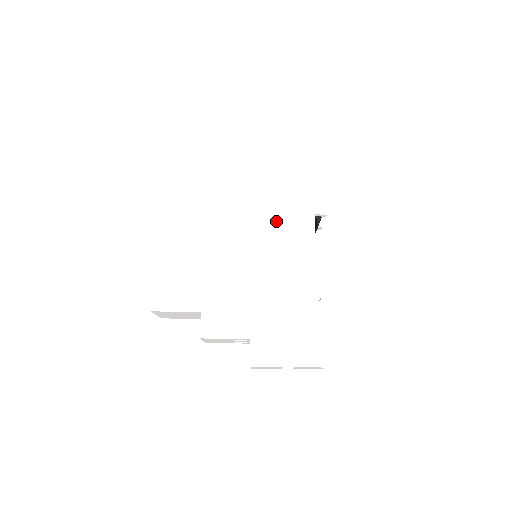
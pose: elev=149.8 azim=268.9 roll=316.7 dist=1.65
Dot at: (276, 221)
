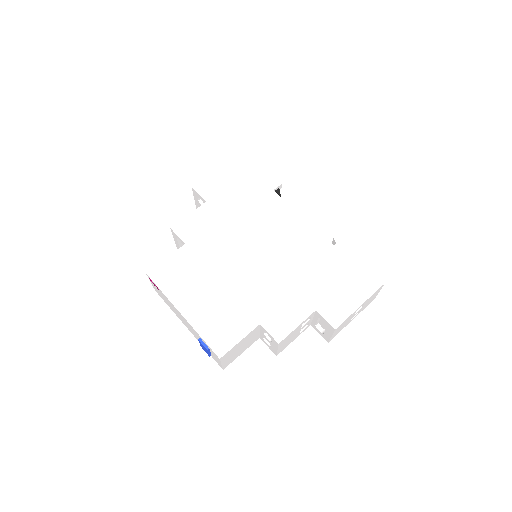
Dot at: (251, 215)
